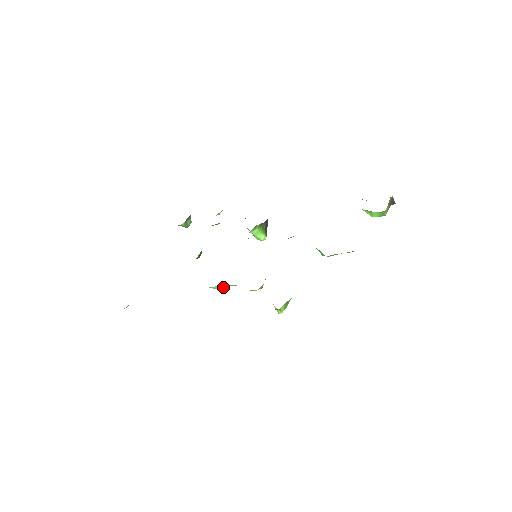
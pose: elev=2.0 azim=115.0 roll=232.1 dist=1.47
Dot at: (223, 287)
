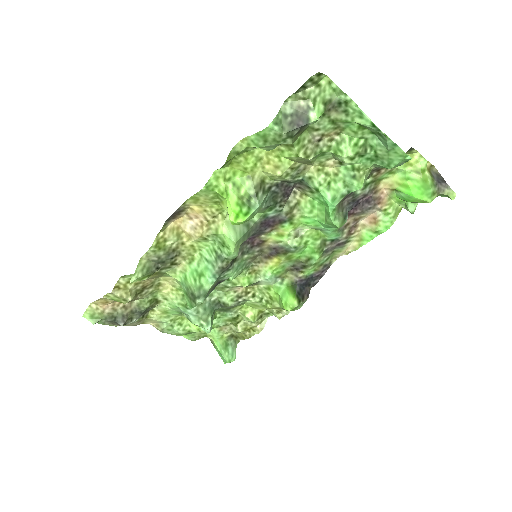
Dot at: (200, 279)
